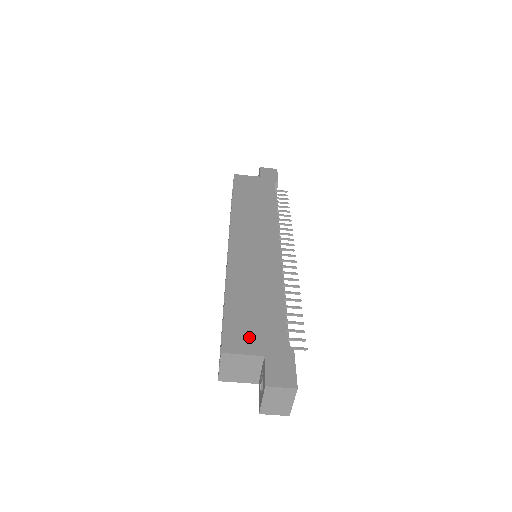
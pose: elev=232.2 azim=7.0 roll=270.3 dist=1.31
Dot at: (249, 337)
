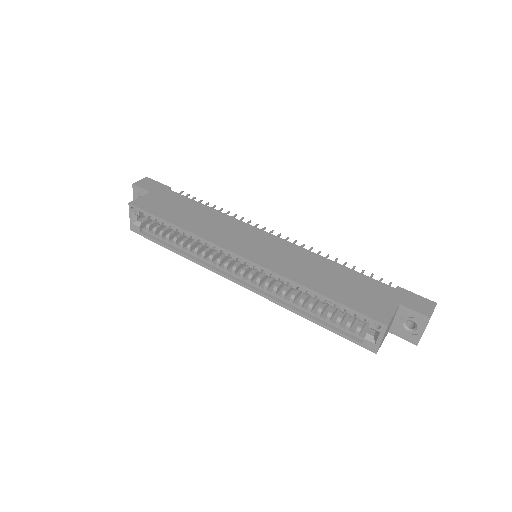
Dot at: (376, 303)
